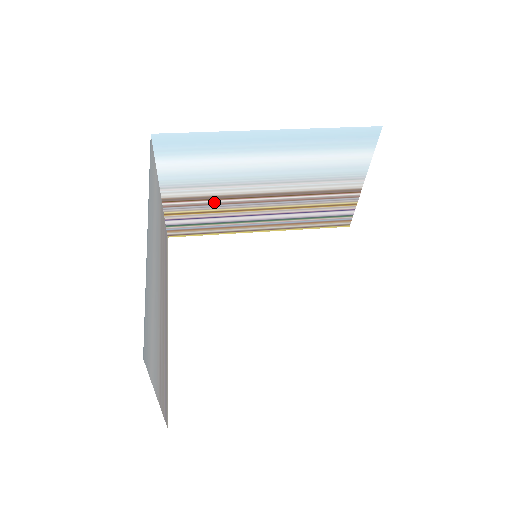
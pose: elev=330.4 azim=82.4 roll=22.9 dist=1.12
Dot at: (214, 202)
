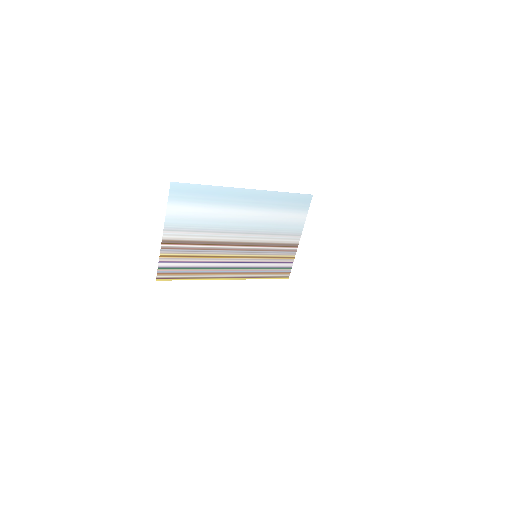
Dot at: (199, 247)
